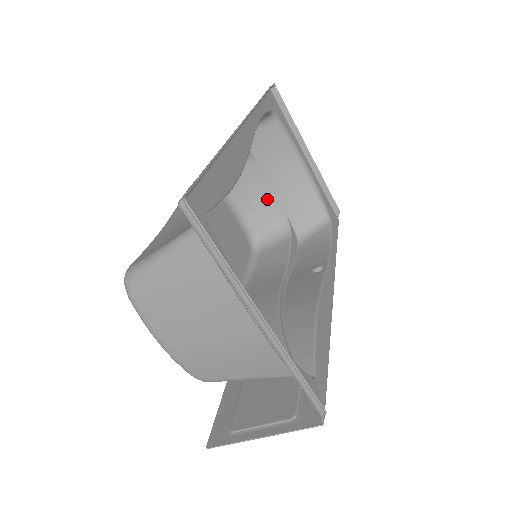
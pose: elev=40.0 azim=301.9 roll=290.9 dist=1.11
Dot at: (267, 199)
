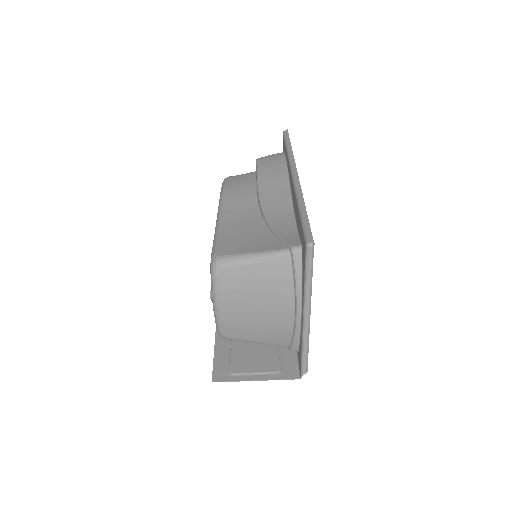
Dot at: occluded
